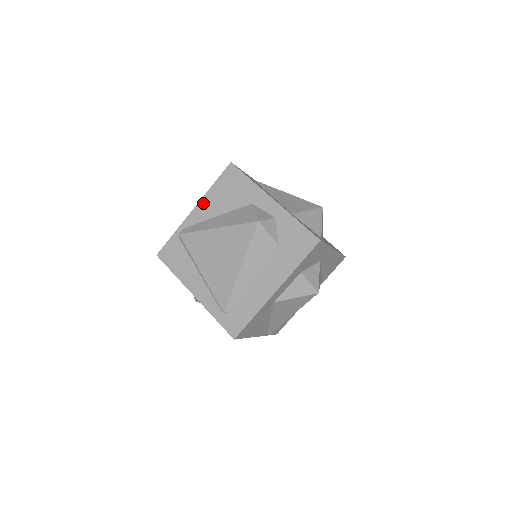
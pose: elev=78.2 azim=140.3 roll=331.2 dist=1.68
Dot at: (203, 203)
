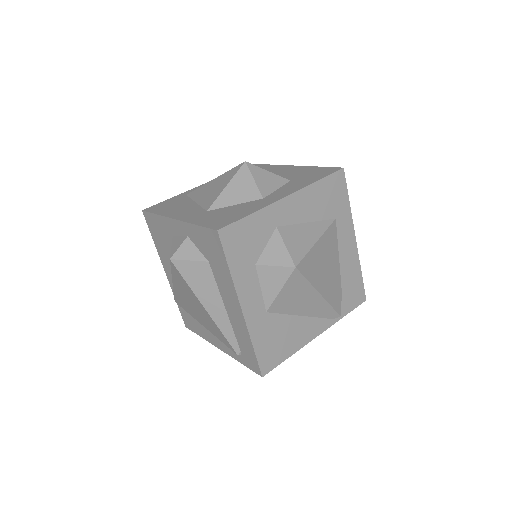
Dot at: (163, 262)
